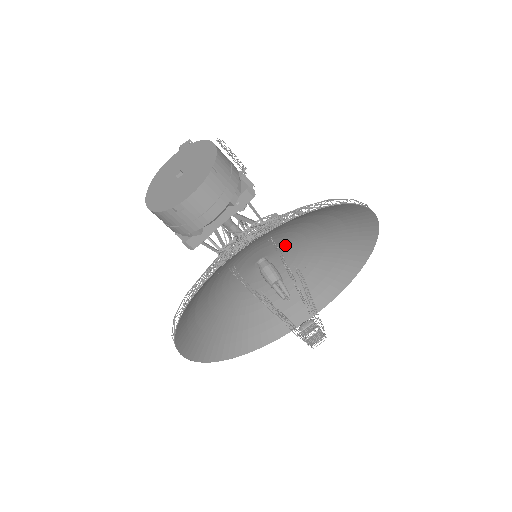
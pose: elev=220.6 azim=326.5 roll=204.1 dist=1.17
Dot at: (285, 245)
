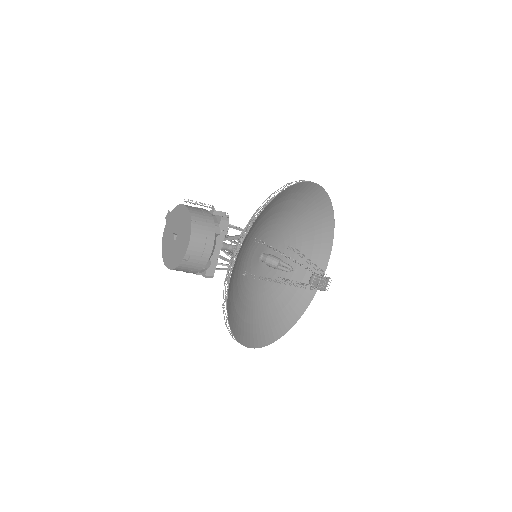
Dot at: (270, 237)
